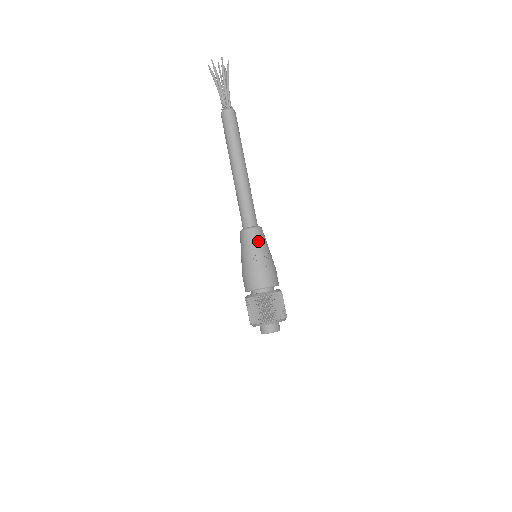
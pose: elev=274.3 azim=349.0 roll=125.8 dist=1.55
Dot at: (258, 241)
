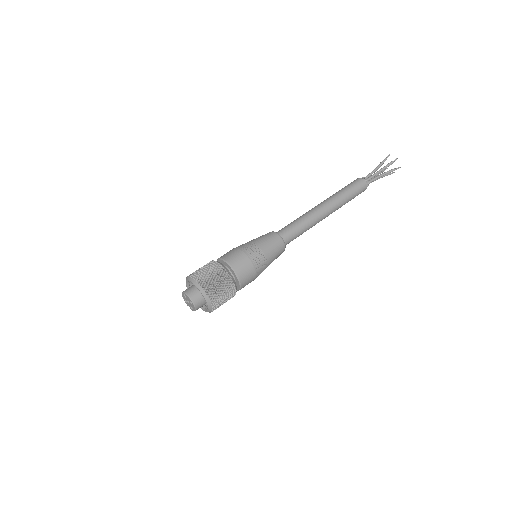
Dot at: (276, 255)
